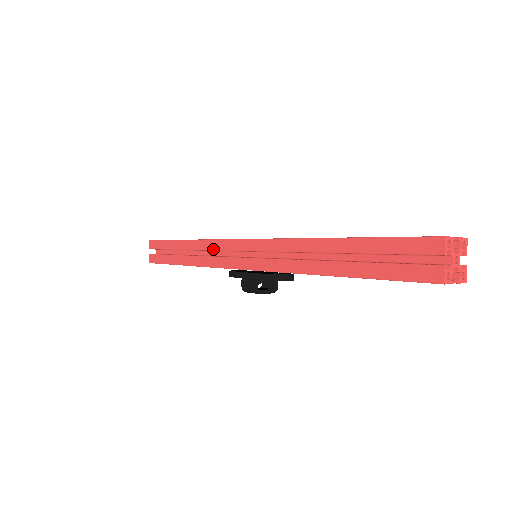
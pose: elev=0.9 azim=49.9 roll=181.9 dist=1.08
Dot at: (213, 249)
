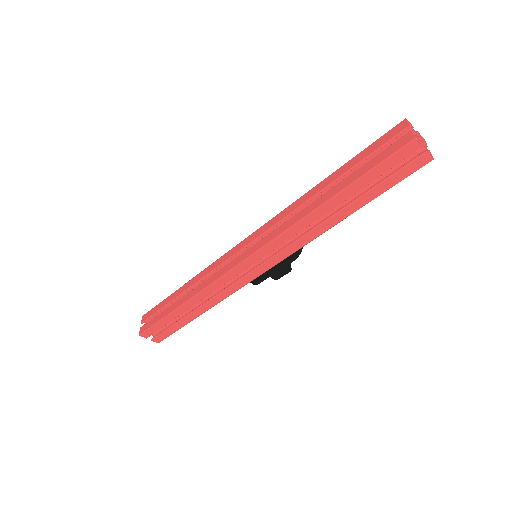
Dot at: occluded
